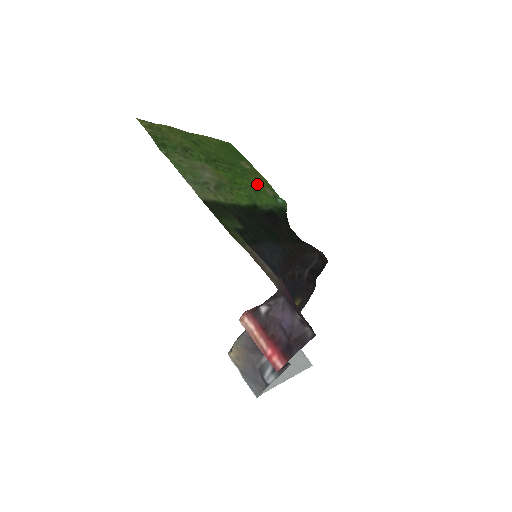
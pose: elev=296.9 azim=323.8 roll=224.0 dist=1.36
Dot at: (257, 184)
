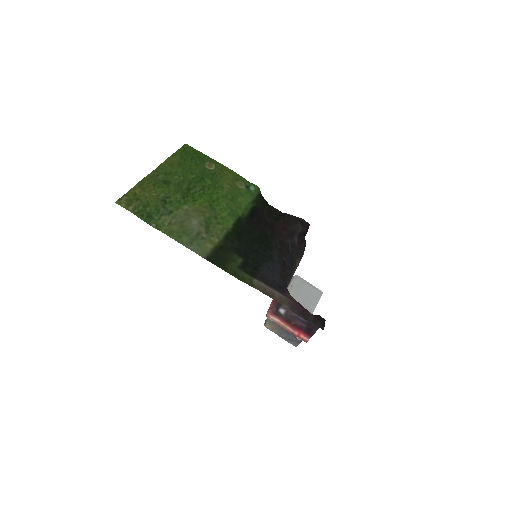
Dot at: (229, 188)
